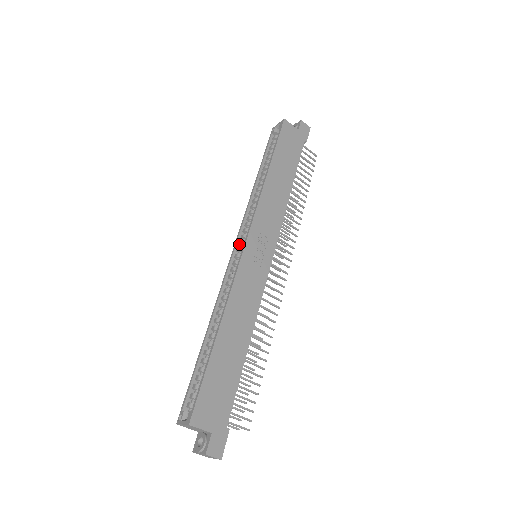
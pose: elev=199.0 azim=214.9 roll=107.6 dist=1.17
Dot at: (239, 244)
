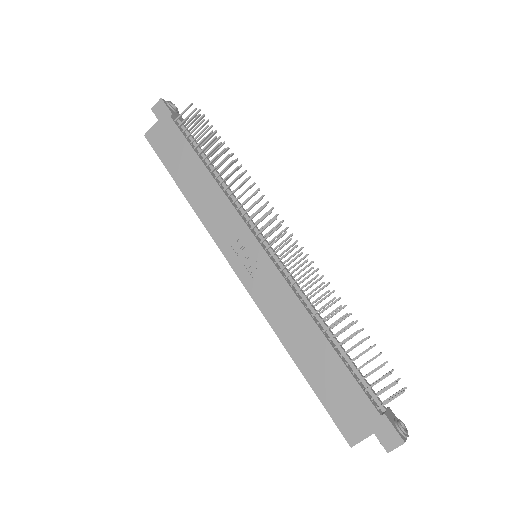
Dot at: occluded
